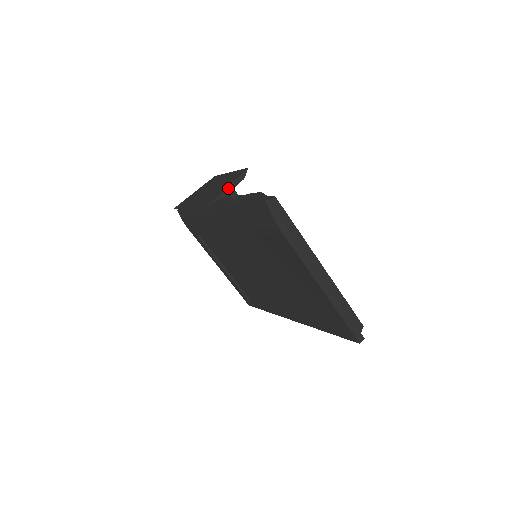
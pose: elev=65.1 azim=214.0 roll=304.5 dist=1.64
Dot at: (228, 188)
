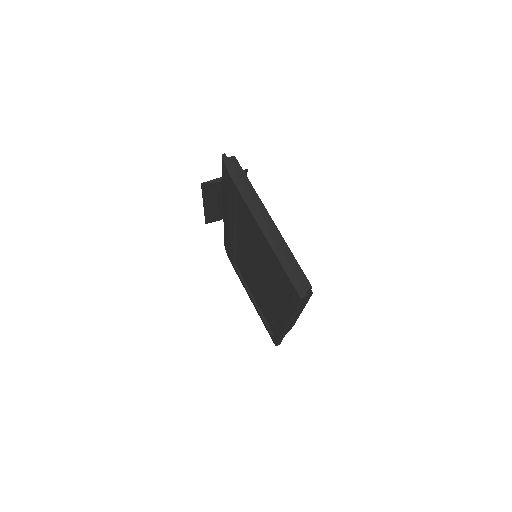
Dot at: occluded
